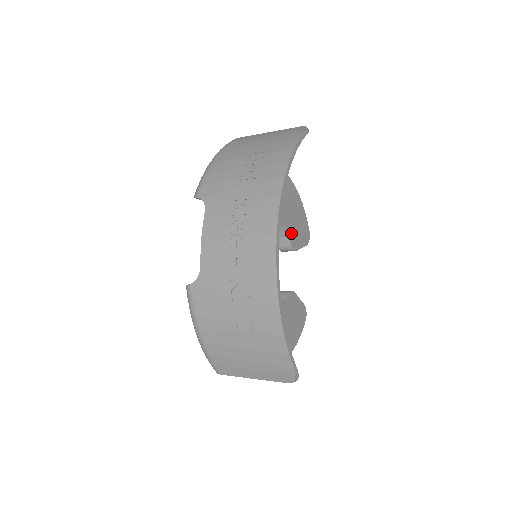
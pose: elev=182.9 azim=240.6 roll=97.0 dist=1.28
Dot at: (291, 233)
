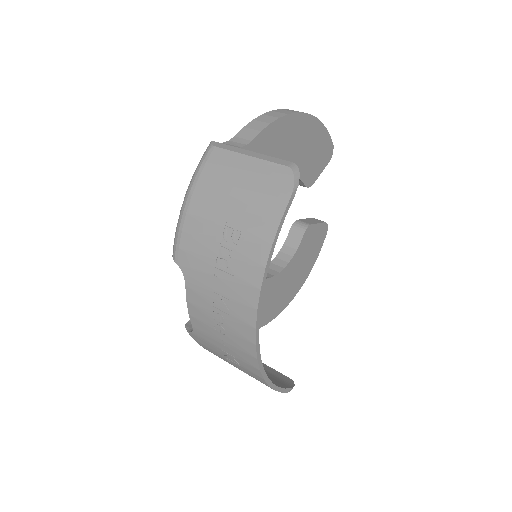
Dot at: (305, 174)
